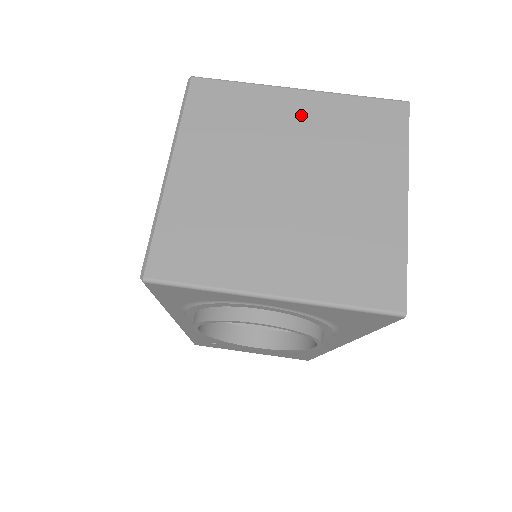
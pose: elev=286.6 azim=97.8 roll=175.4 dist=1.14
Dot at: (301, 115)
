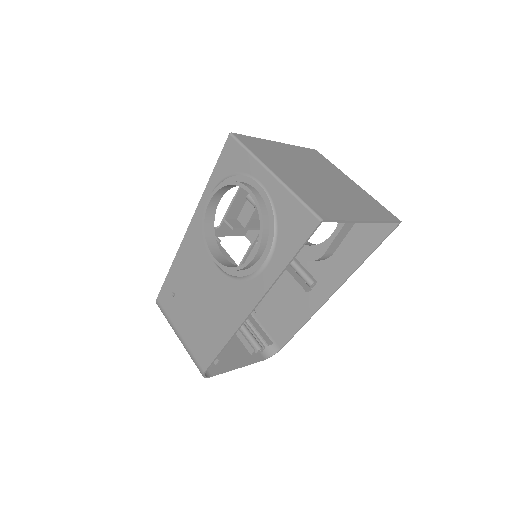
Dot at: (348, 183)
